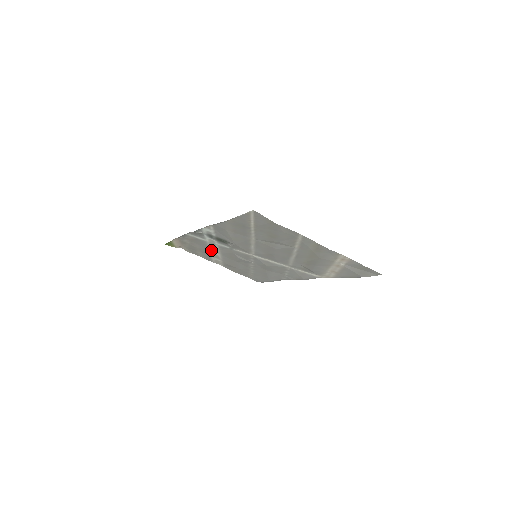
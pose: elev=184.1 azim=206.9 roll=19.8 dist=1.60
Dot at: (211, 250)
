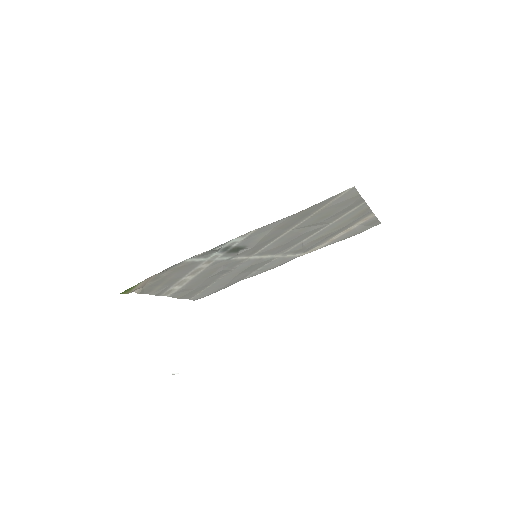
Dot at: (188, 274)
